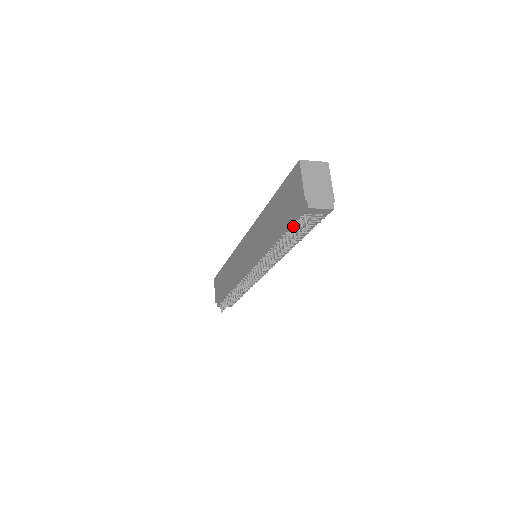
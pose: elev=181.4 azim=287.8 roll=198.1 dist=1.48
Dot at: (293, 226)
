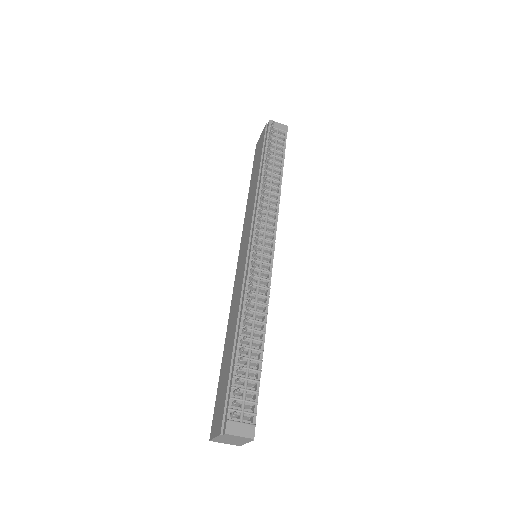
Dot at: (268, 145)
